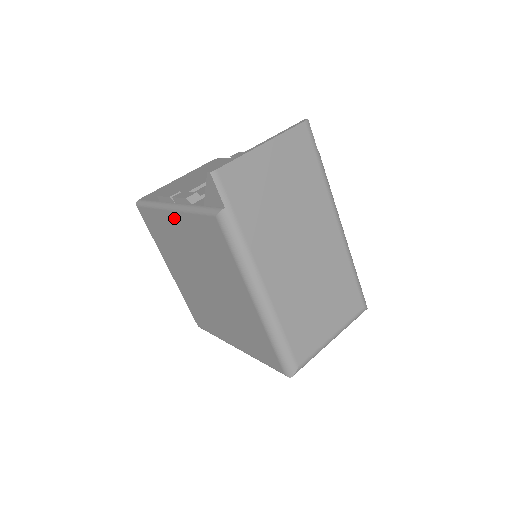
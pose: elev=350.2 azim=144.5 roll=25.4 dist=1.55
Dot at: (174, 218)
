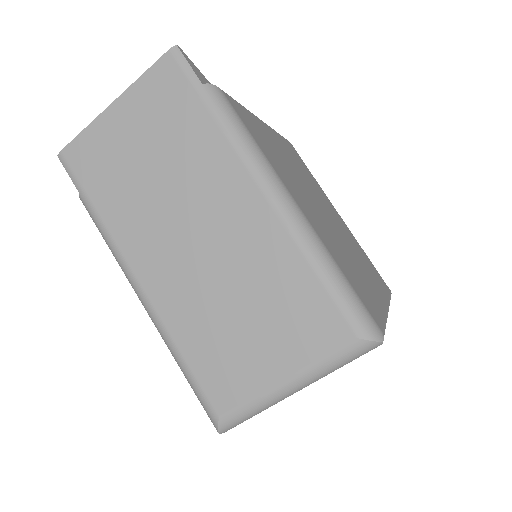
Dot at: occluded
